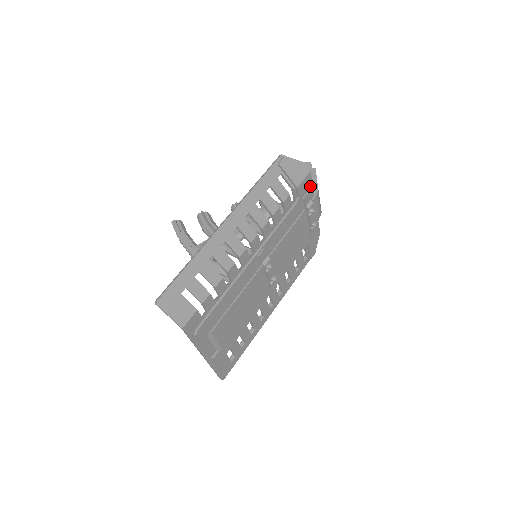
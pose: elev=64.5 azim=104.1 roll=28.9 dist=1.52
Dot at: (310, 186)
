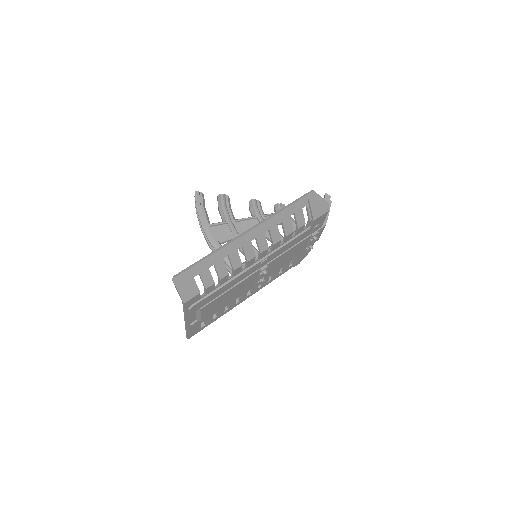
Dot at: (323, 220)
